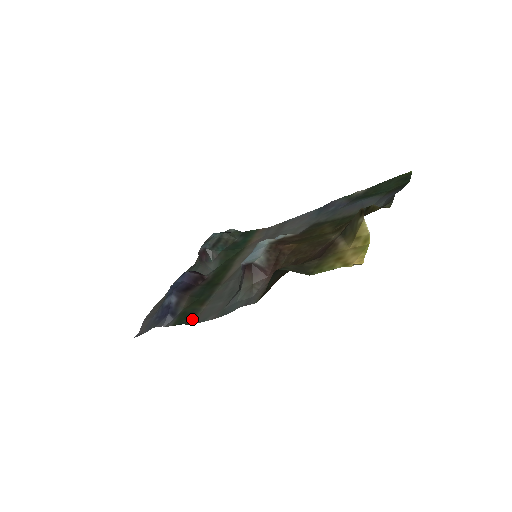
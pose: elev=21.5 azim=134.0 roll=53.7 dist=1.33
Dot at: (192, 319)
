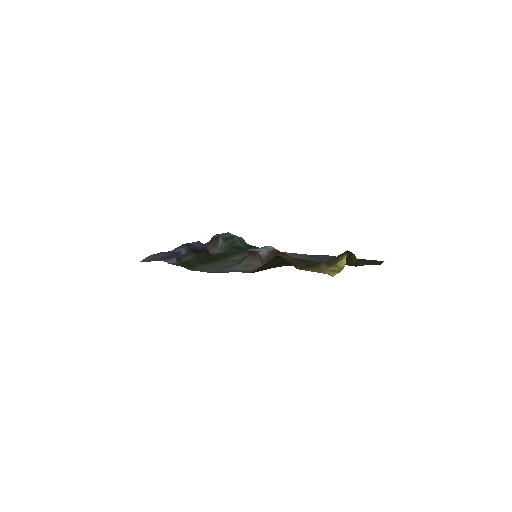
Dot at: (192, 268)
